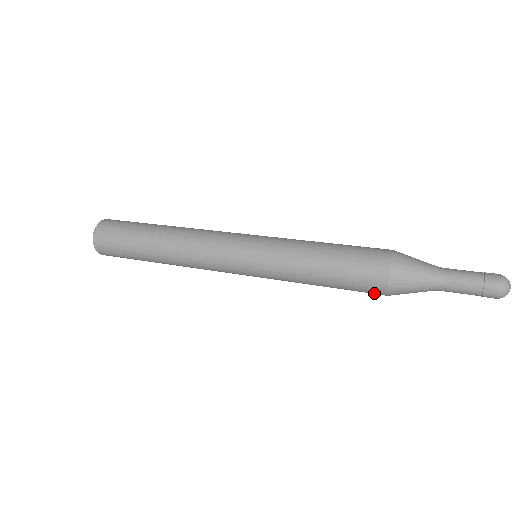
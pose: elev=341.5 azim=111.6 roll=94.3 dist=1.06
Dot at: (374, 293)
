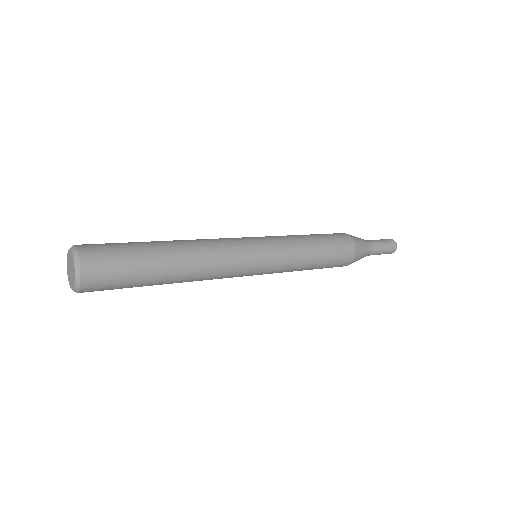
Dot at: (342, 265)
